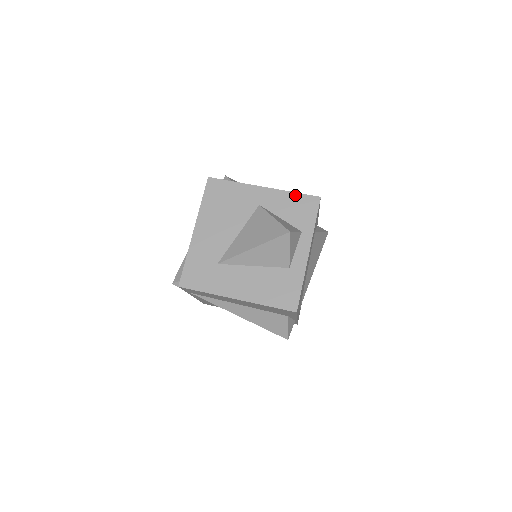
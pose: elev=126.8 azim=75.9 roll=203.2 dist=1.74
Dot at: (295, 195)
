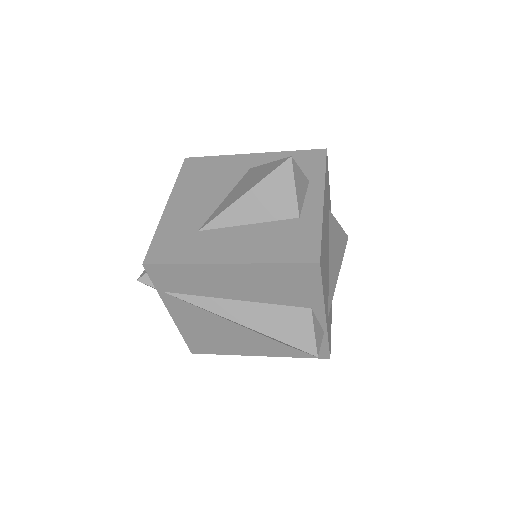
Dot at: (294, 153)
